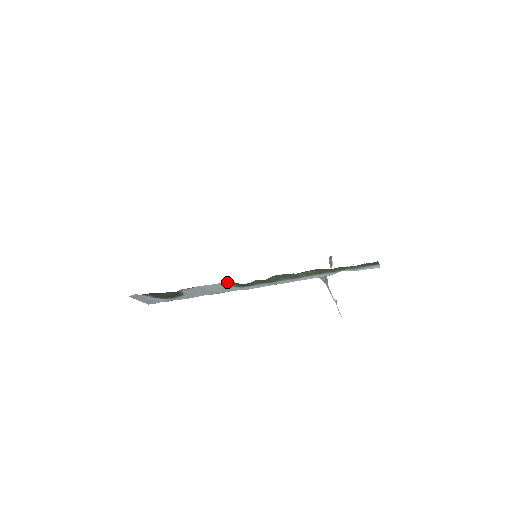
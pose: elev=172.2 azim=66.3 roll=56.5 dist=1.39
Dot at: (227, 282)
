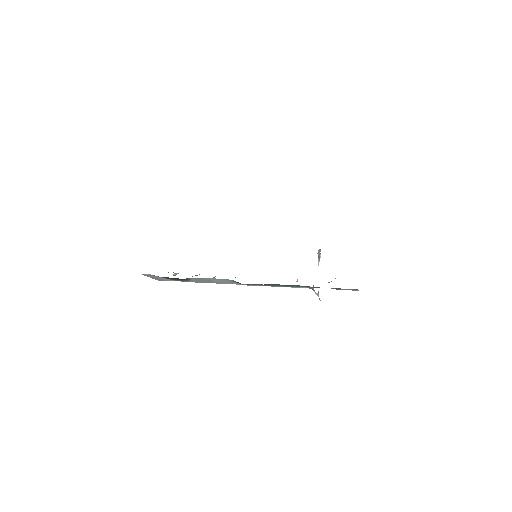
Dot at: (229, 280)
